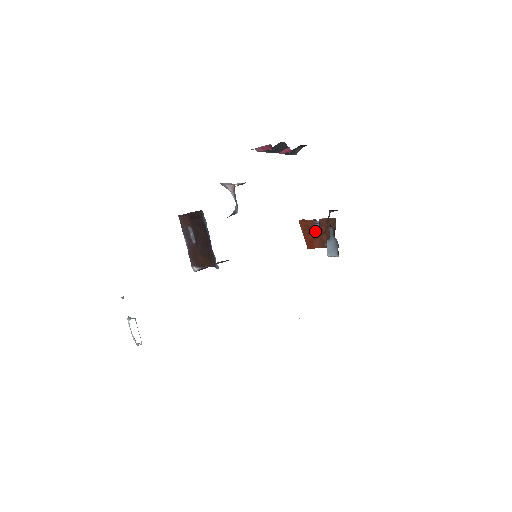
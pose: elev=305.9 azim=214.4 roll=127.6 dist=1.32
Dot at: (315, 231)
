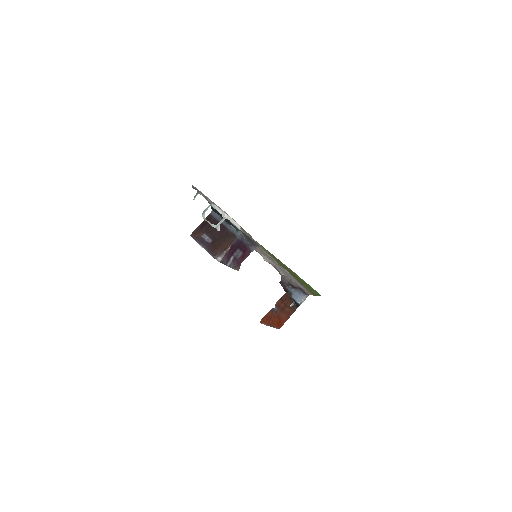
Dot at: (277, 314)
